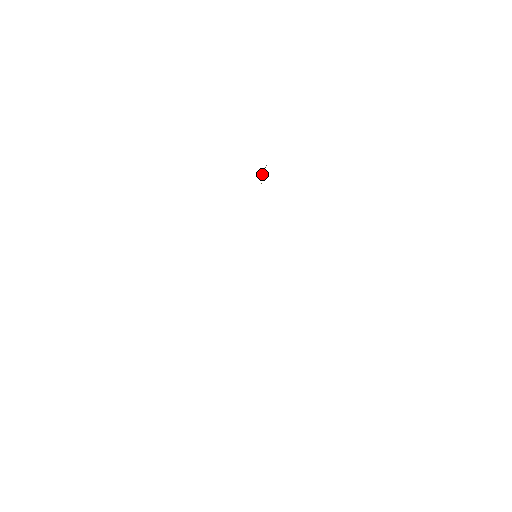
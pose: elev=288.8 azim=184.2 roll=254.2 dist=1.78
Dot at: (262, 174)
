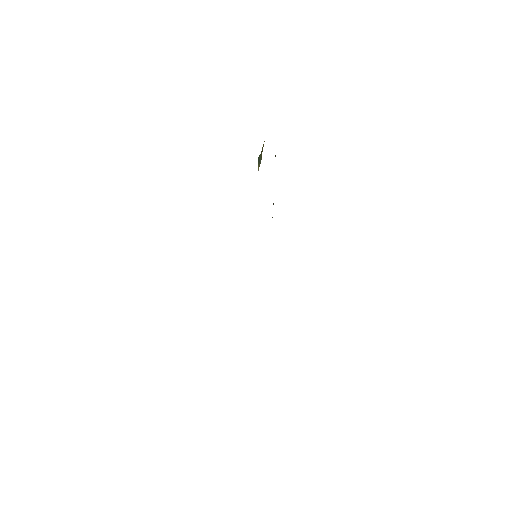
Dot at: (258, 157)
